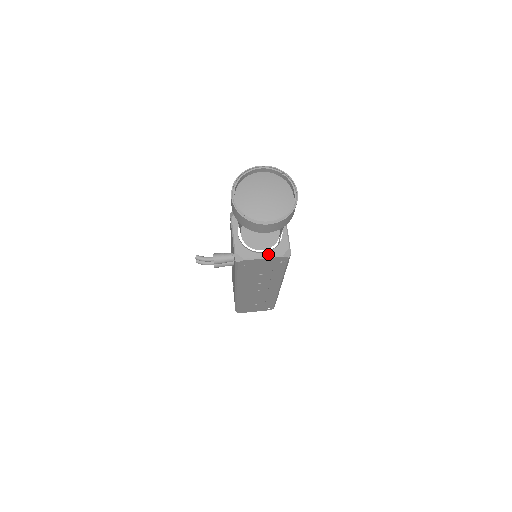
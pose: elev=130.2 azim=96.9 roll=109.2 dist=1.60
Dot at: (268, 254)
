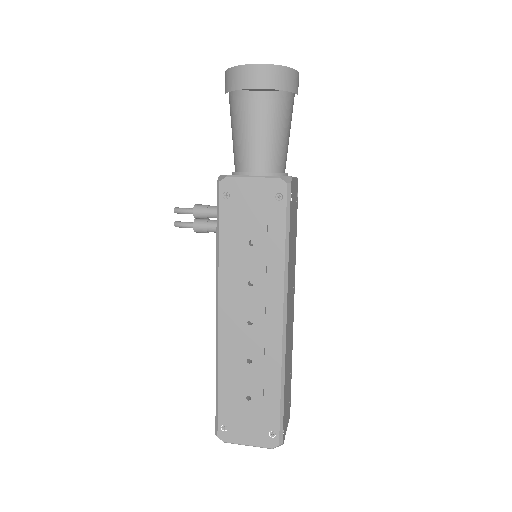
Dot at: (260, 176)
